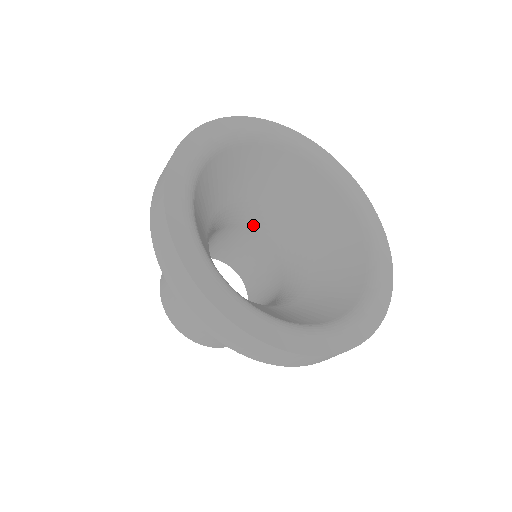
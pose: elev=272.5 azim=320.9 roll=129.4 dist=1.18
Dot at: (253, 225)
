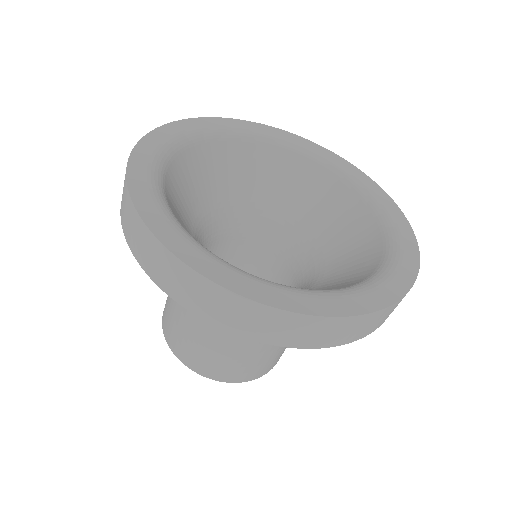
Dot at: (247, 233)
